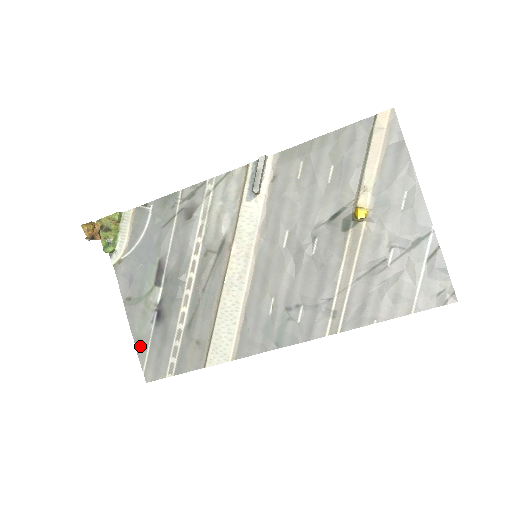
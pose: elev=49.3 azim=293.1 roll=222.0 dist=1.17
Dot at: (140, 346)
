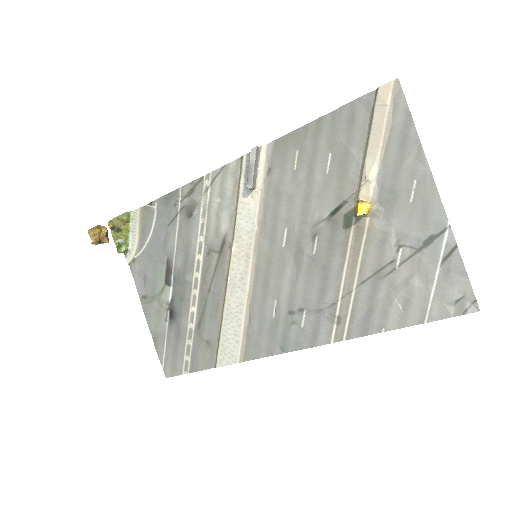
Dot at: (158, 343)
